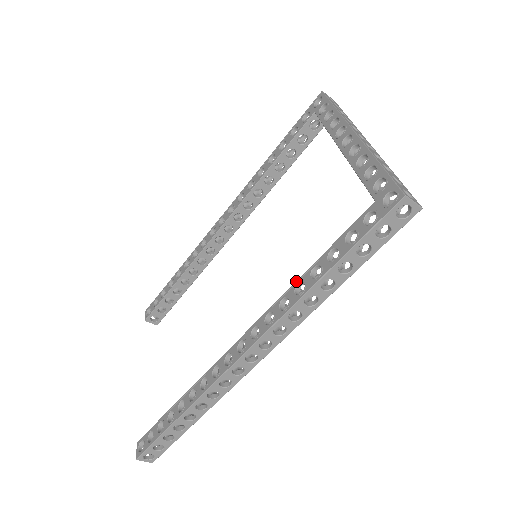
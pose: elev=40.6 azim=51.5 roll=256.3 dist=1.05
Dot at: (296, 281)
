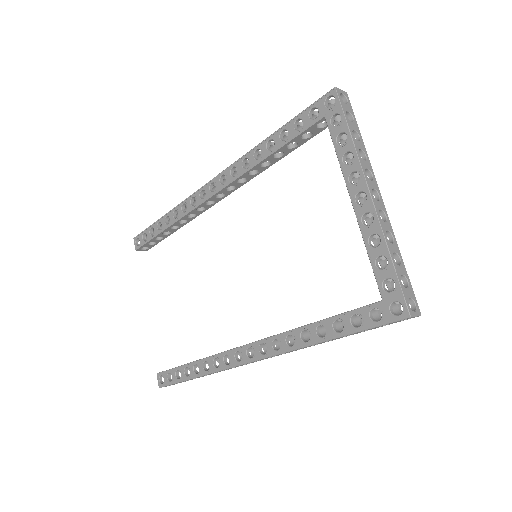
Dot at: (302, 327)
